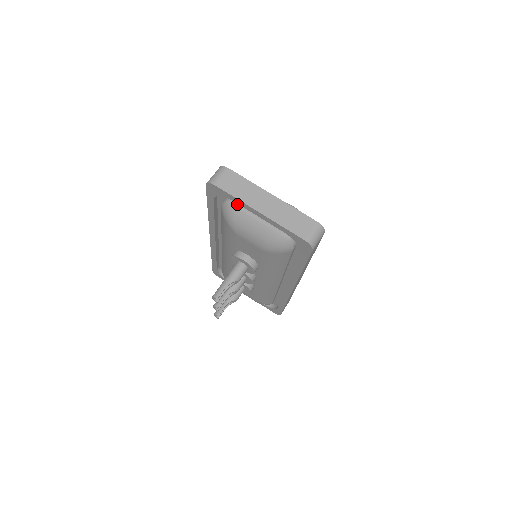
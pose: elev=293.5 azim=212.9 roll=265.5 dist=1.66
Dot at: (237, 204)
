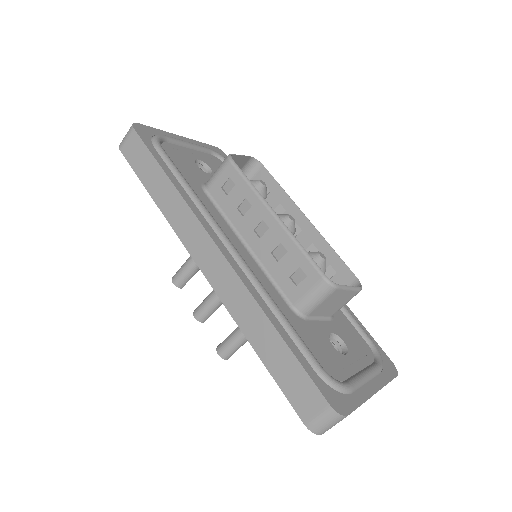
Dot at: occluded
